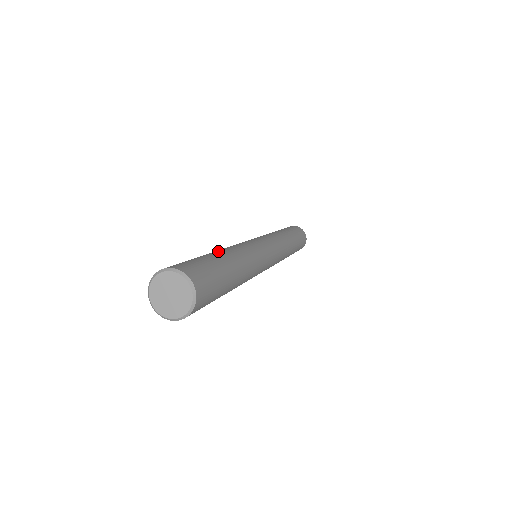
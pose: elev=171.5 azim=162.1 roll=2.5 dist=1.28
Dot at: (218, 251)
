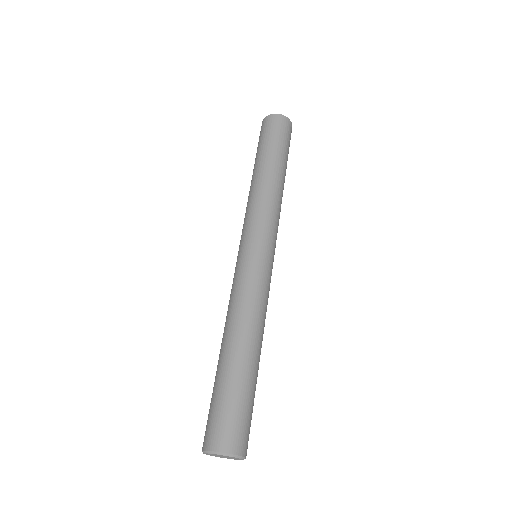
Dot at: (226, 348)
